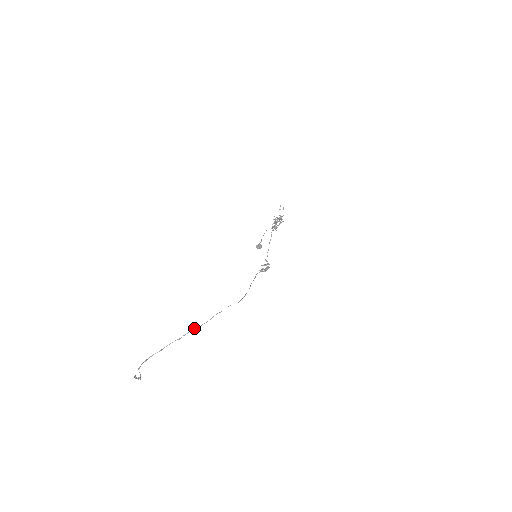
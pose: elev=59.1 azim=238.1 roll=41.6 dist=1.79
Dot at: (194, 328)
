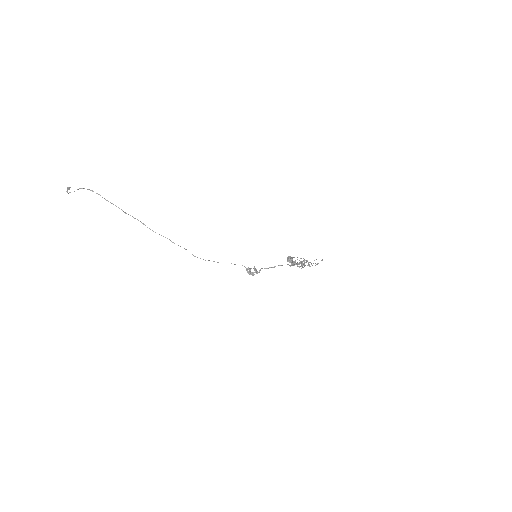
Dot at: occluded
